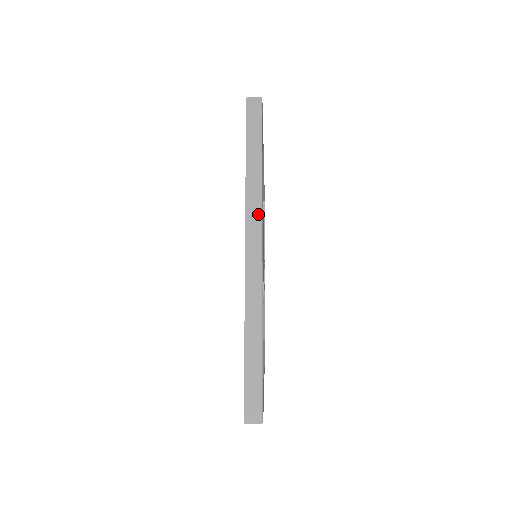
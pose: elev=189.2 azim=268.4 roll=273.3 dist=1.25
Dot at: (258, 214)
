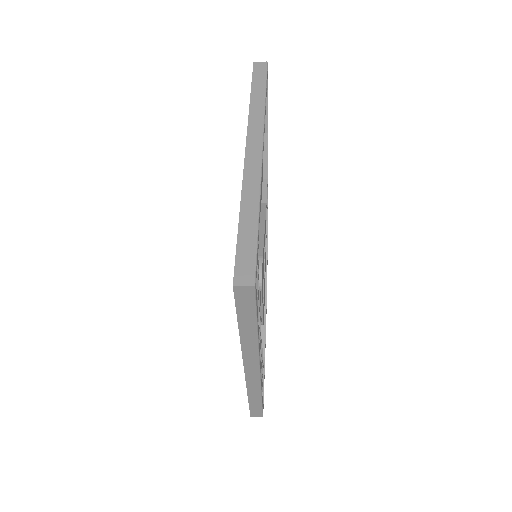
Dot at: (255, 357)
